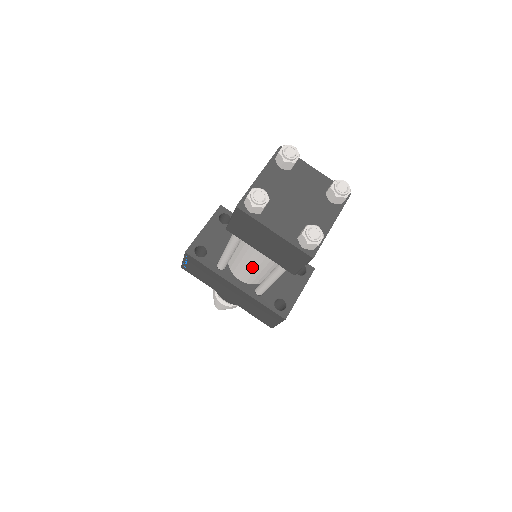
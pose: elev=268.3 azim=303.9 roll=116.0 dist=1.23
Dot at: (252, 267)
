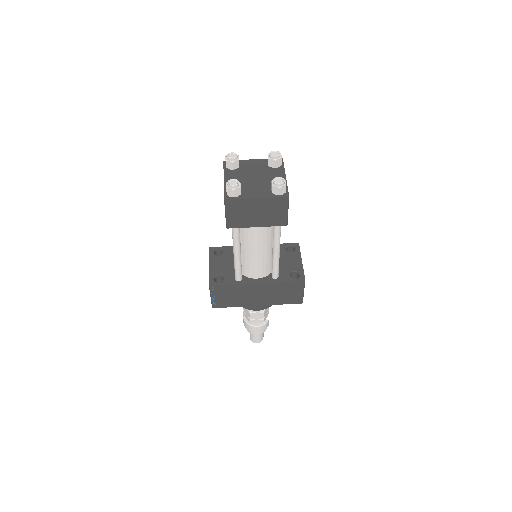
Dot at: (259, 254)
